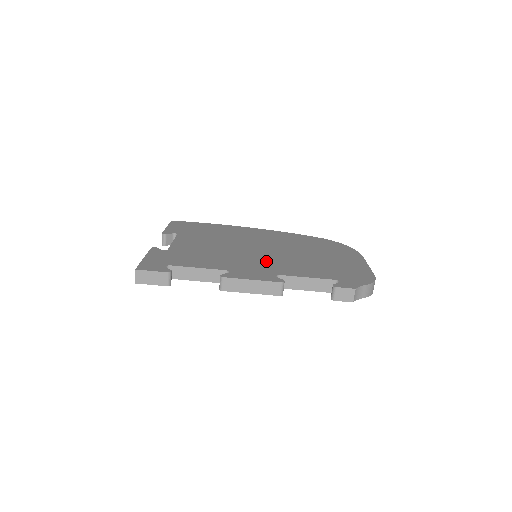
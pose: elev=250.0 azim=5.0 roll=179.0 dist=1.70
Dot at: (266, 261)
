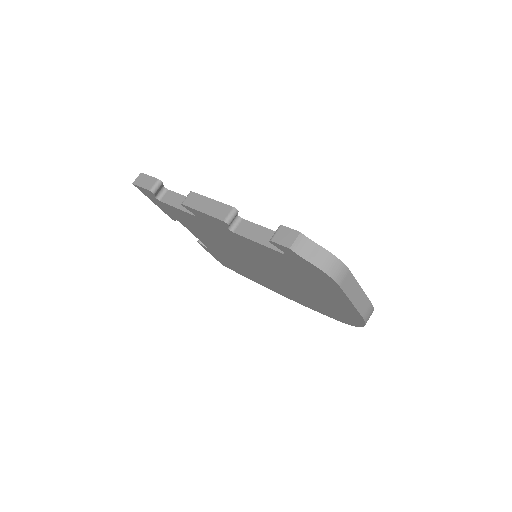
Dot at: occluded
